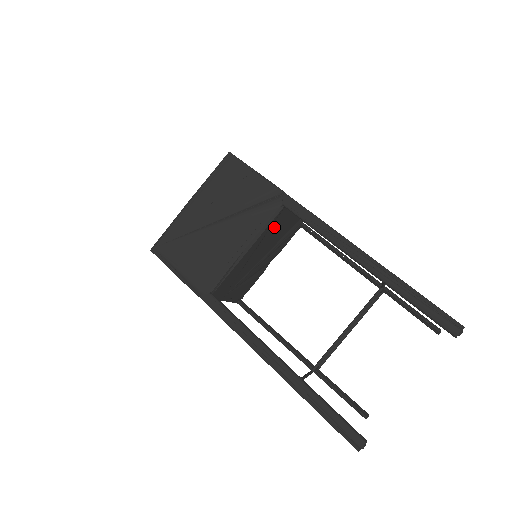
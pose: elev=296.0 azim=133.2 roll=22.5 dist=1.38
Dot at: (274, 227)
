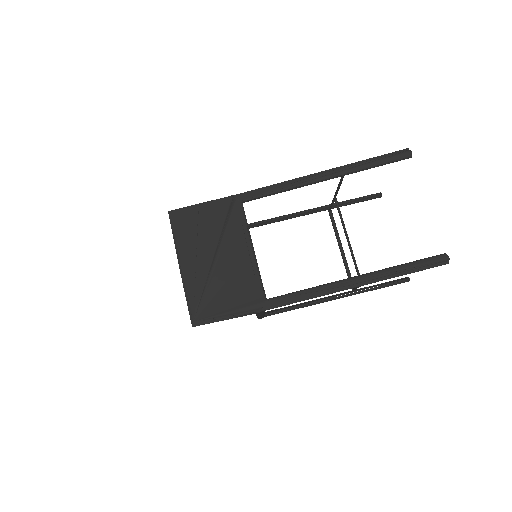
Dot at: occluded
